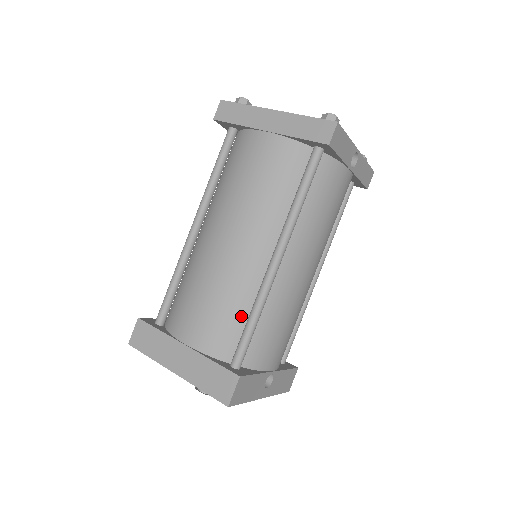
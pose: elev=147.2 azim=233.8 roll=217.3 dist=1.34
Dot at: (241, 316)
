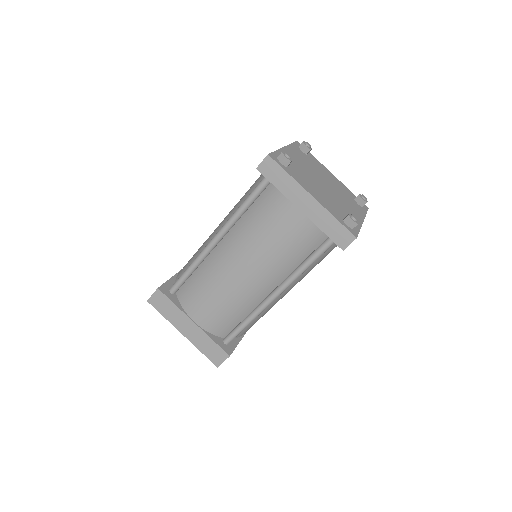
Dot at: (238, 317)
